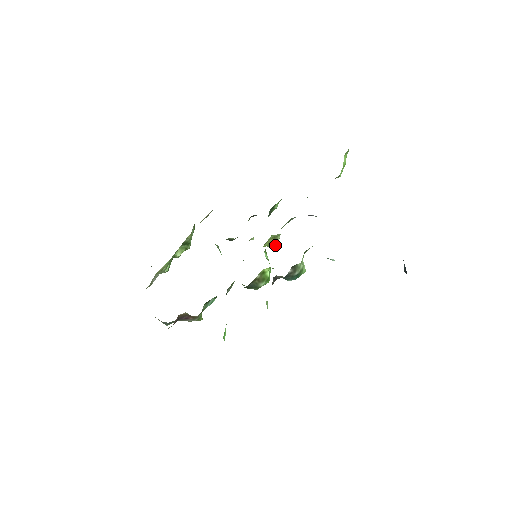
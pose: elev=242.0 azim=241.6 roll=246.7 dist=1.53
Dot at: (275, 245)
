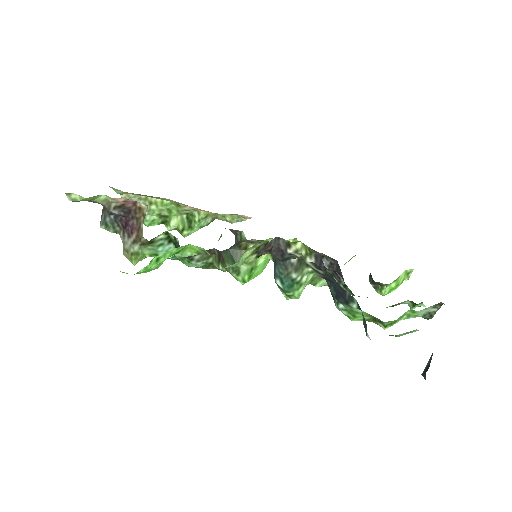
Dot at: occluded
